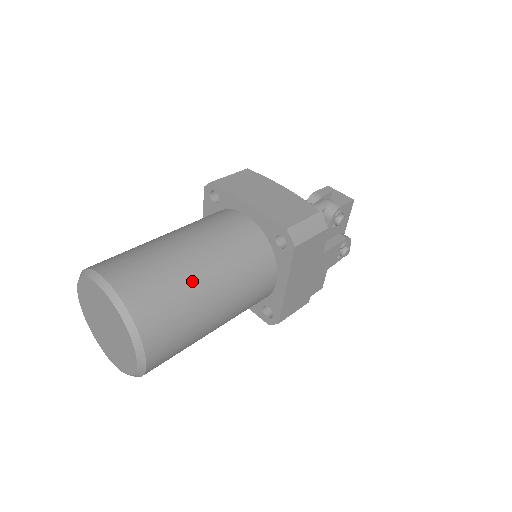
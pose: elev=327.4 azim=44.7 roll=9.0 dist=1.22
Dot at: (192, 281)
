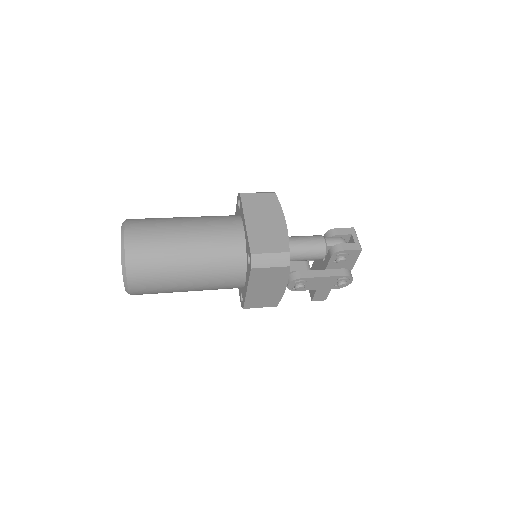
Dot at: (174, 258)
